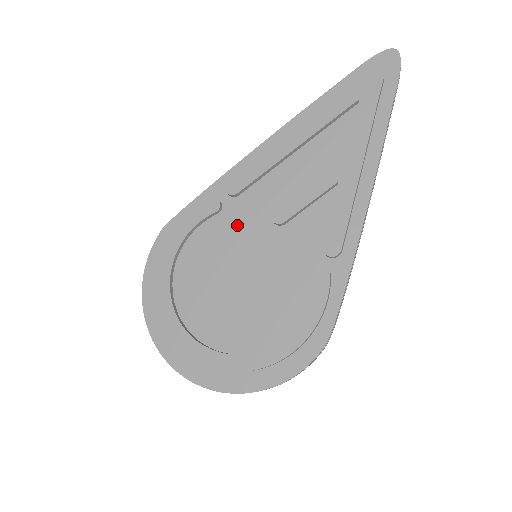
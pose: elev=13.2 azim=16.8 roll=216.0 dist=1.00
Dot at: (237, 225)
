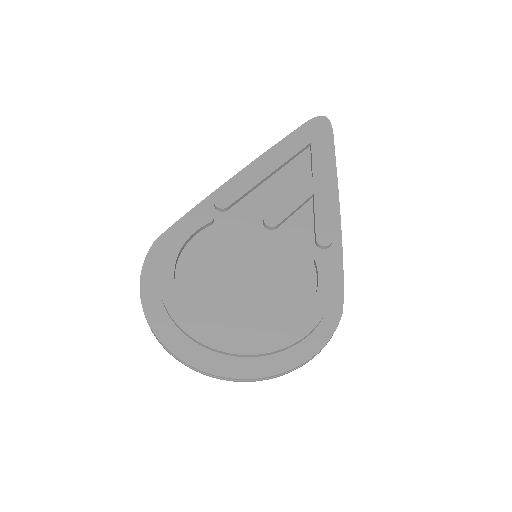
Dot at: (232, 233)
